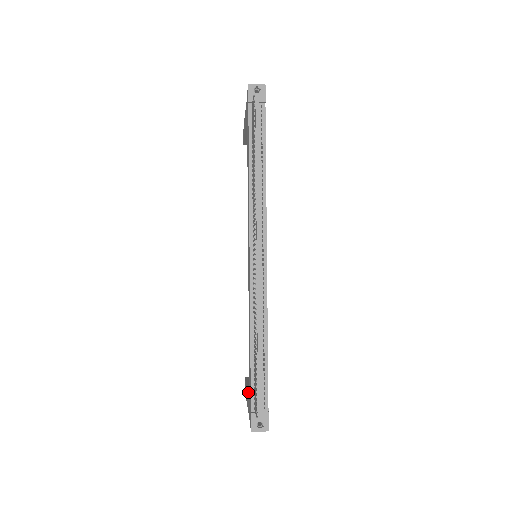
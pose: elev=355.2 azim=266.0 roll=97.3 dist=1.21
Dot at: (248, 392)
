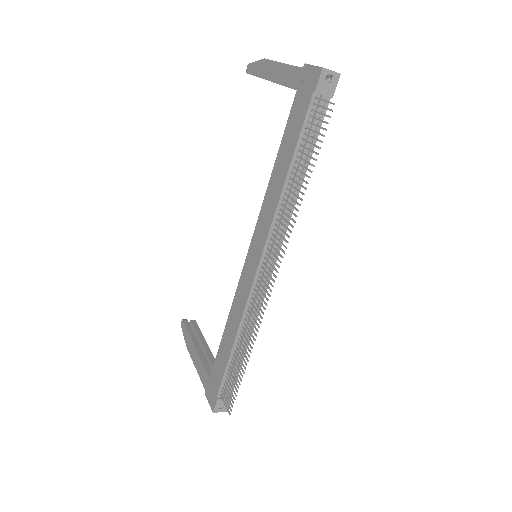
Dot at: (200, 357)
